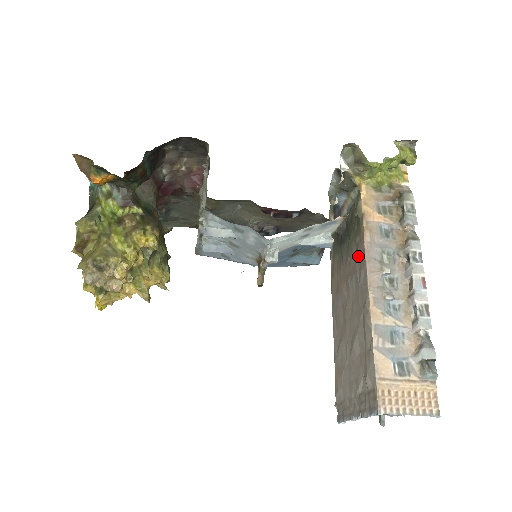
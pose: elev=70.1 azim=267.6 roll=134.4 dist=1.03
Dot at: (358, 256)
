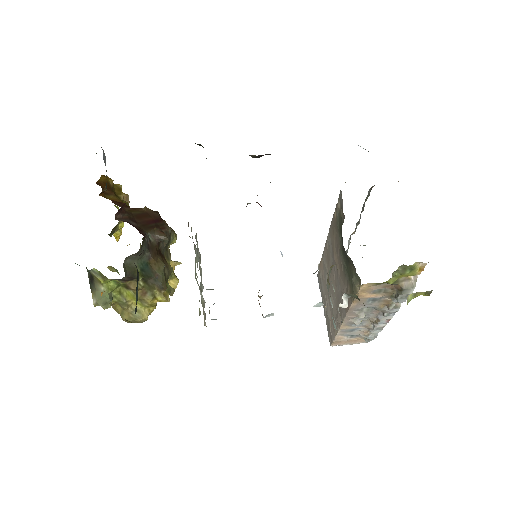
Dot at: occluded
